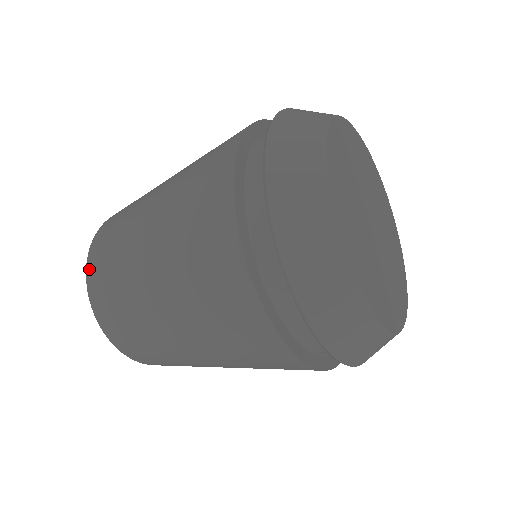
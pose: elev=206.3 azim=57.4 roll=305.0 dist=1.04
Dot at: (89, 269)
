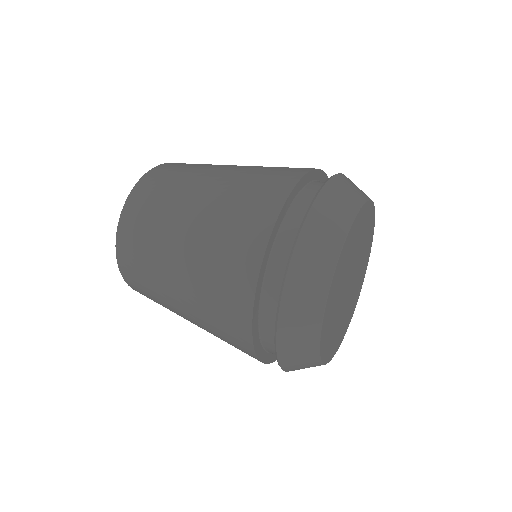
Dot at: (119, 247)
